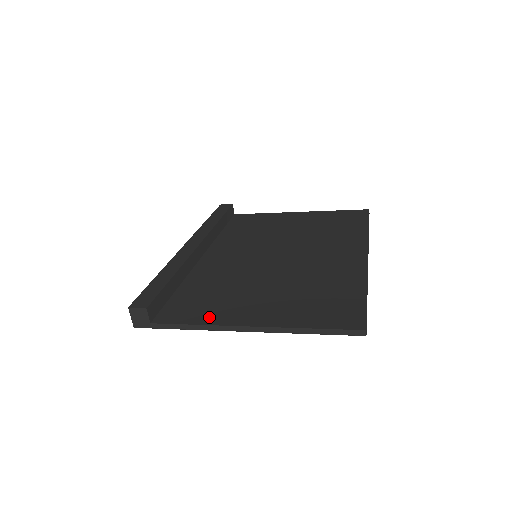
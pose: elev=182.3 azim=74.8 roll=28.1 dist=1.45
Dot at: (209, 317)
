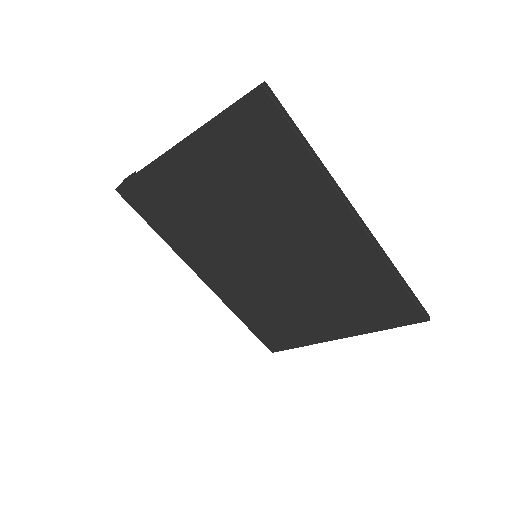
Dot at: occluded
